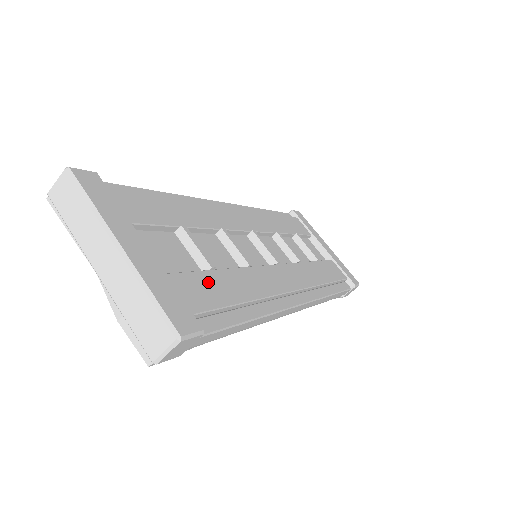
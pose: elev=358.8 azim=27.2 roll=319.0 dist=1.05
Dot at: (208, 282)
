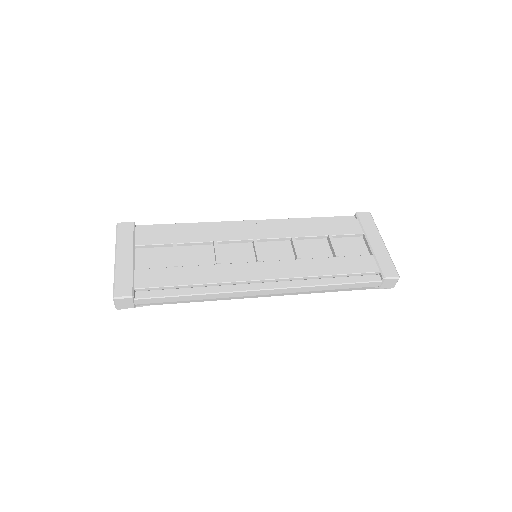
Dot at: (164, 273)
